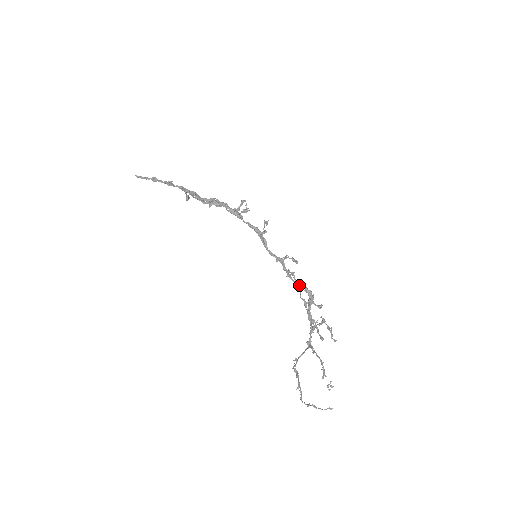
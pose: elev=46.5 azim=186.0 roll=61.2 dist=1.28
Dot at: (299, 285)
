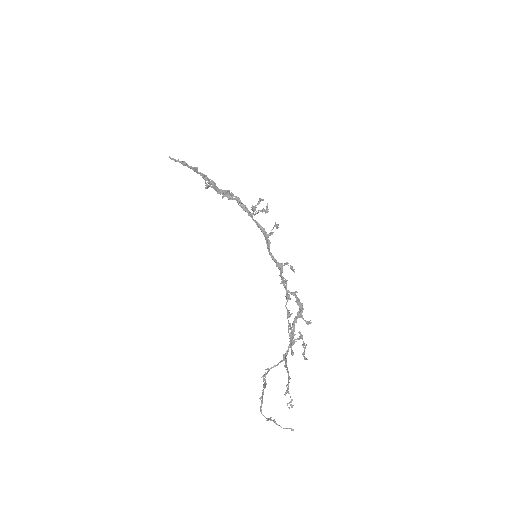
Dot at: (288, 294)
